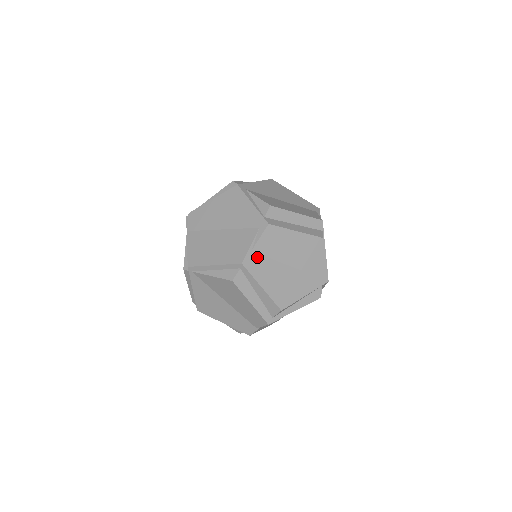
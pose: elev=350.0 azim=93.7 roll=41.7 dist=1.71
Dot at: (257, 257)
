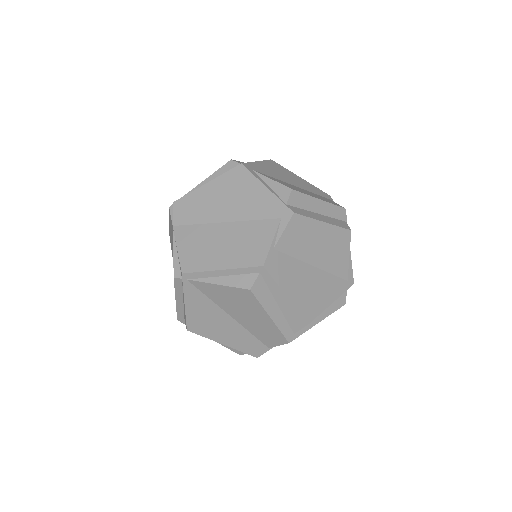
Dot at: (280, 257)
